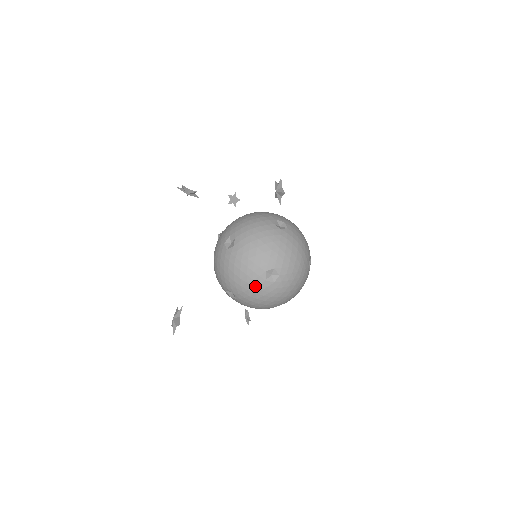
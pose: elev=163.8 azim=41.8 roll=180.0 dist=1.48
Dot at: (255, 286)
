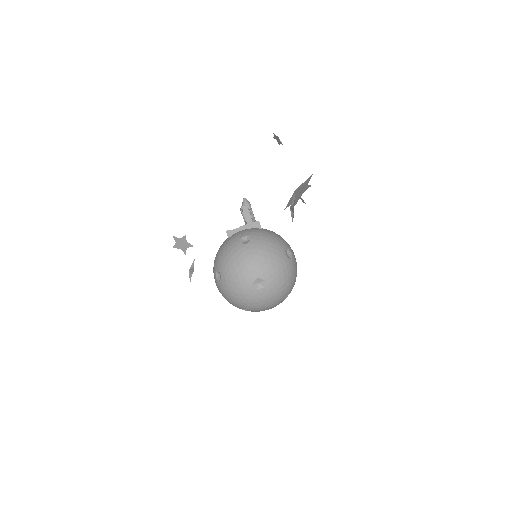
Dot at: occluded
